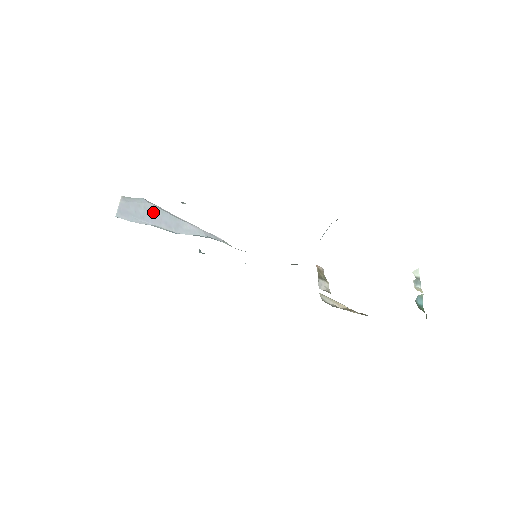
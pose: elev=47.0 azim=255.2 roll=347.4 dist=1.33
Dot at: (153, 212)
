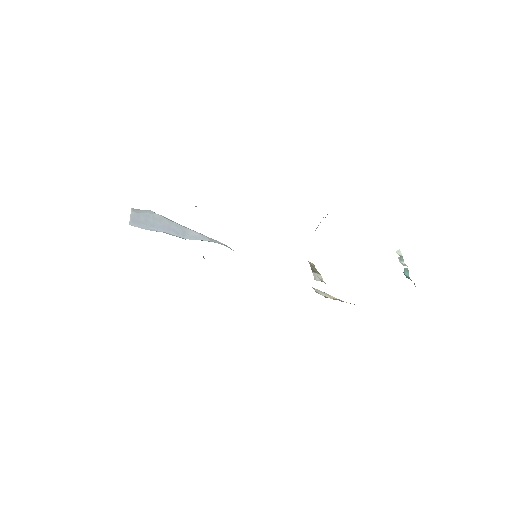
Dot at: (161, 221)
